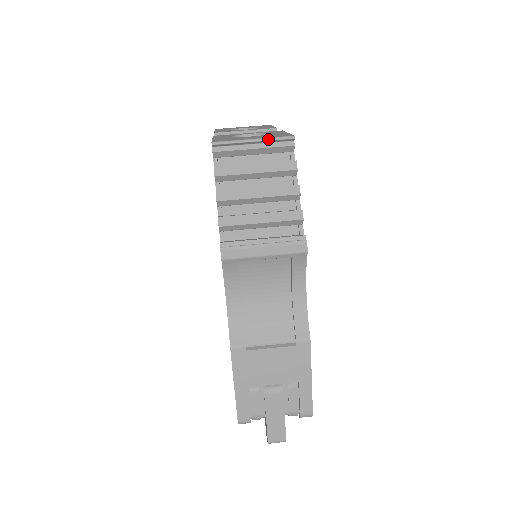
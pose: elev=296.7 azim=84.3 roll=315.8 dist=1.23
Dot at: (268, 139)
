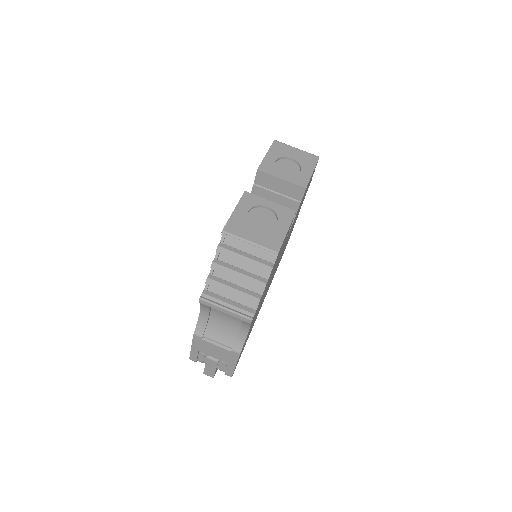
Dot at: (260, 247)
